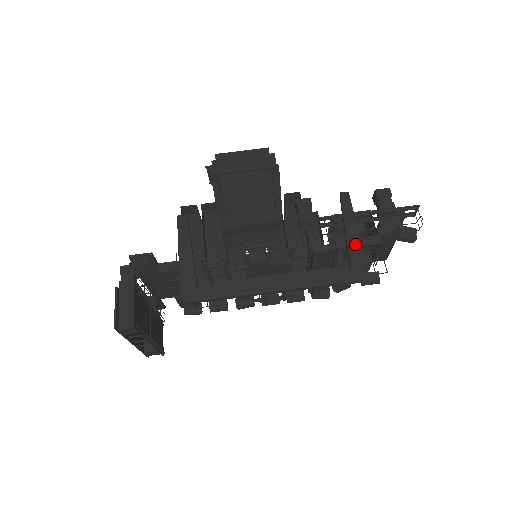
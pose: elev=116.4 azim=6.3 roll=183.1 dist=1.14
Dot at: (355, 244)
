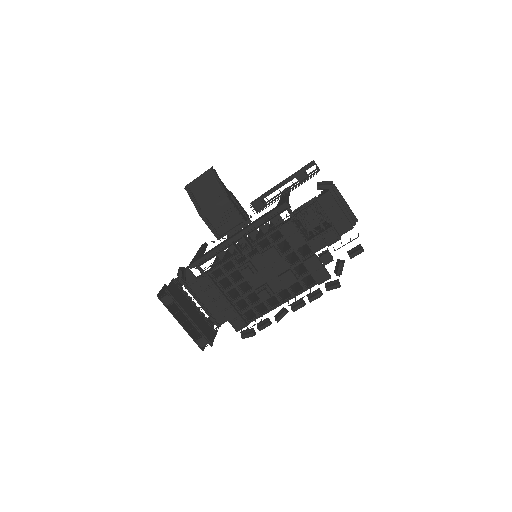
Dot at: (283, 198)
